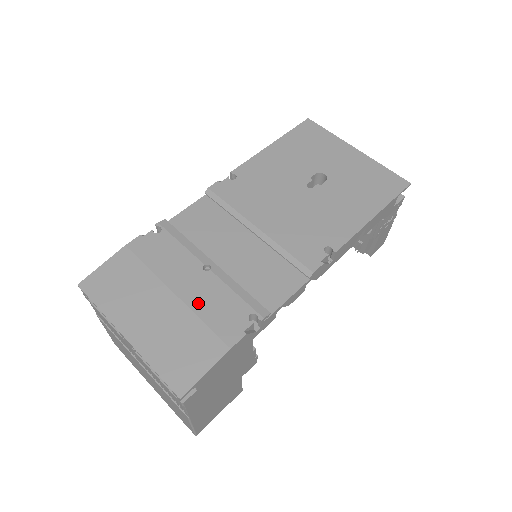
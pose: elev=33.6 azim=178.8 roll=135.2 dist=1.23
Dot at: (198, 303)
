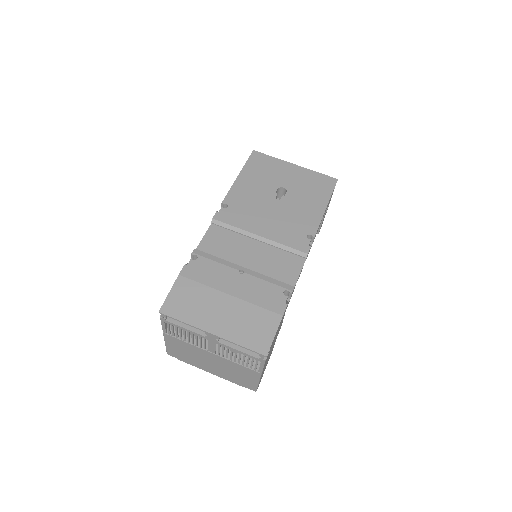
Dot at: (248, 296)
